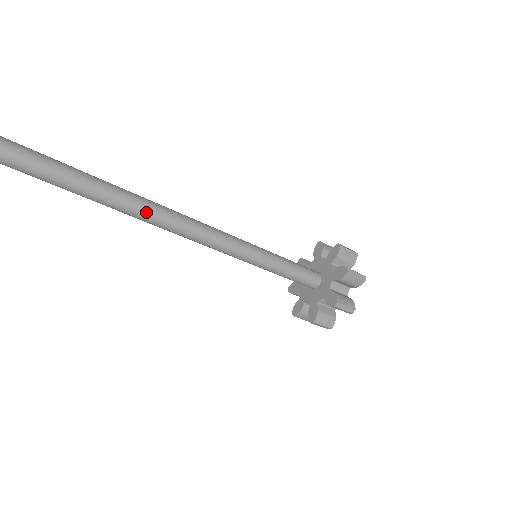
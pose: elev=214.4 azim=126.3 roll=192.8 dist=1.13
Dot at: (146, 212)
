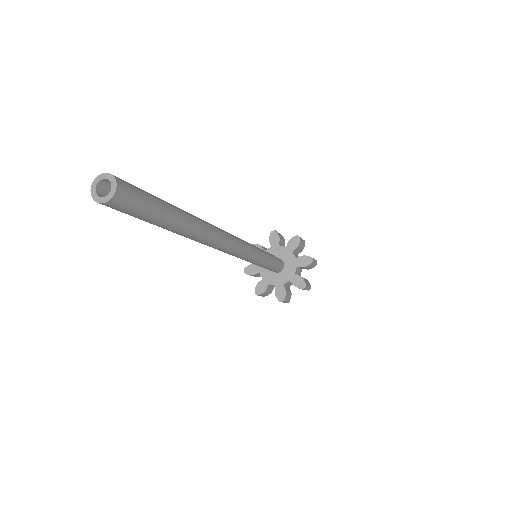
Dot at: (217, 239)
